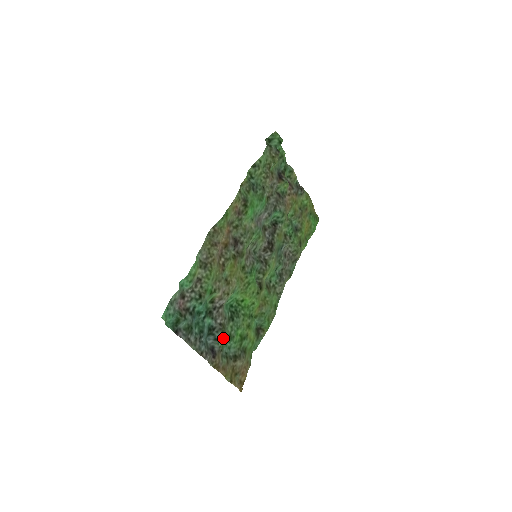
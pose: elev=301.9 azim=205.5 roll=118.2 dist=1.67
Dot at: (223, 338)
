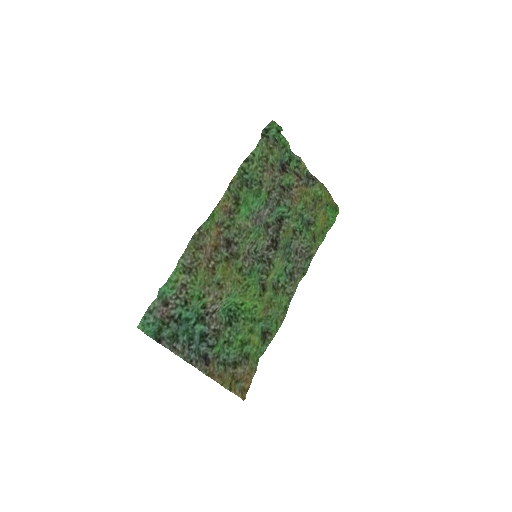
Dot at: (218, 345)
